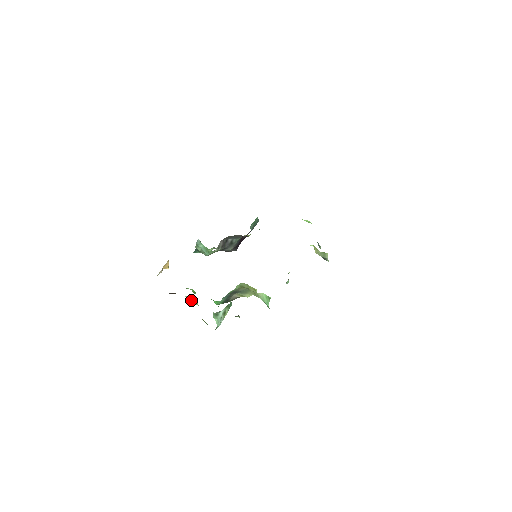
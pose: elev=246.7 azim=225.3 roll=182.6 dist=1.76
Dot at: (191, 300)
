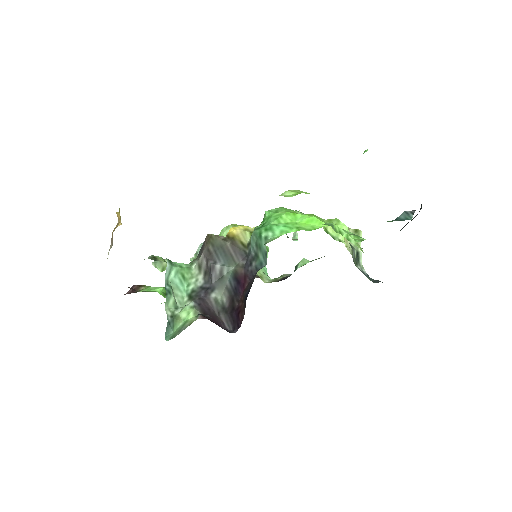
Dot at: (160, 265)
